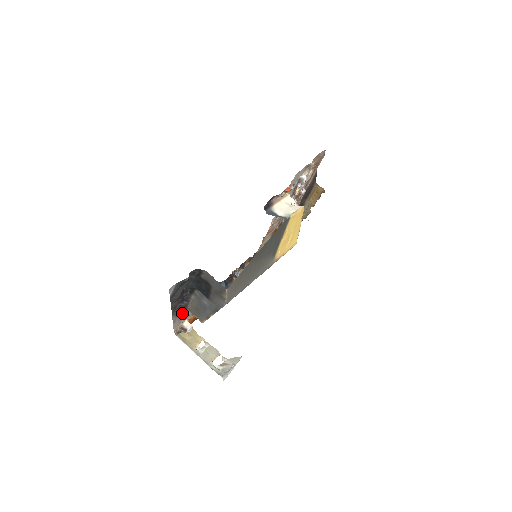
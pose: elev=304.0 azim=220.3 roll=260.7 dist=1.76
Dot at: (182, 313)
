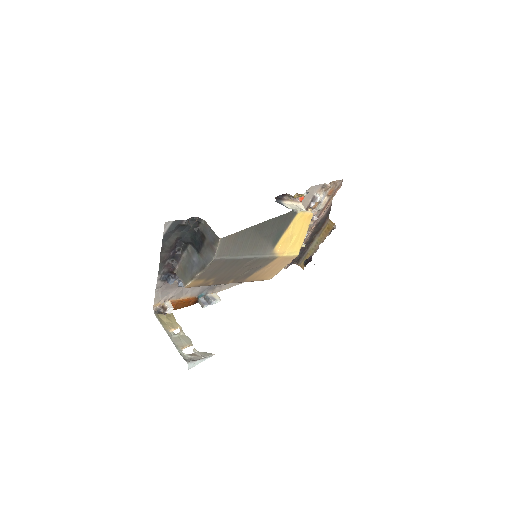
Dot at: (168, 278)
